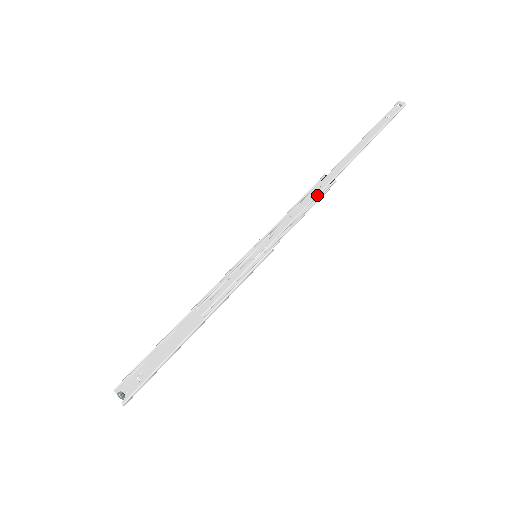
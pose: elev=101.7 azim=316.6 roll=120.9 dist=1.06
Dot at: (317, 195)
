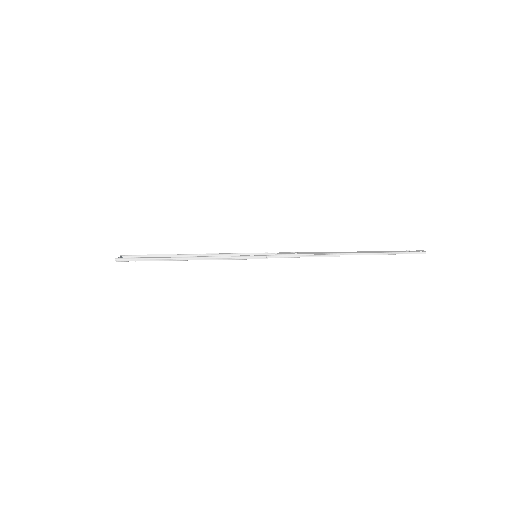
Dot at: (321, 254)
